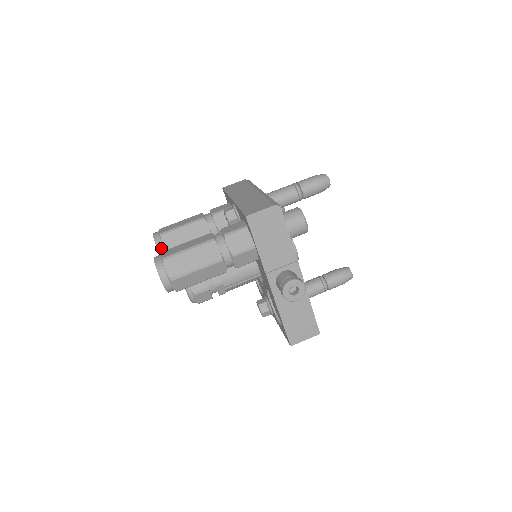
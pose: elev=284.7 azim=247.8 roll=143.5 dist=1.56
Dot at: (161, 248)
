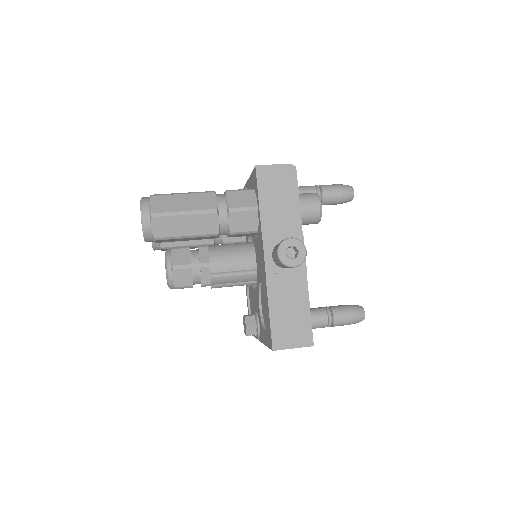
Dot at: occluded
